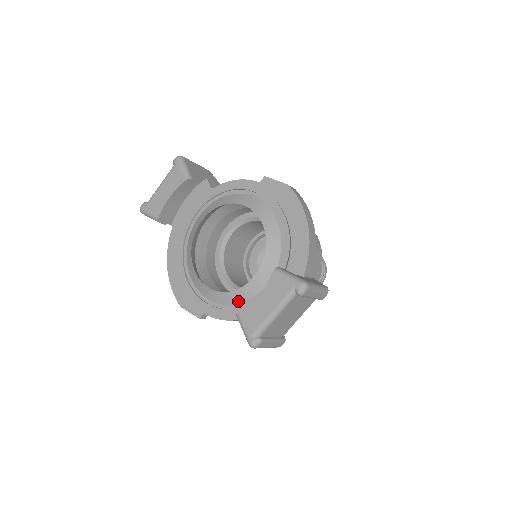
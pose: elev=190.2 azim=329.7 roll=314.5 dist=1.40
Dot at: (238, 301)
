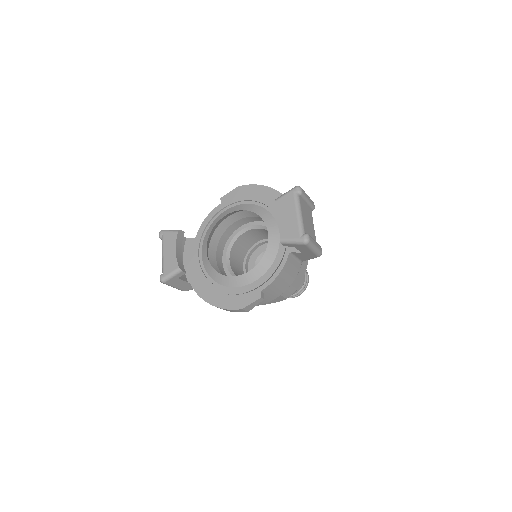
Dot at: (273, 257)
